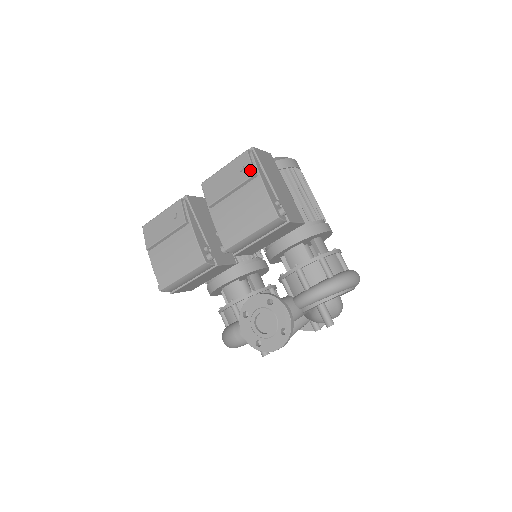
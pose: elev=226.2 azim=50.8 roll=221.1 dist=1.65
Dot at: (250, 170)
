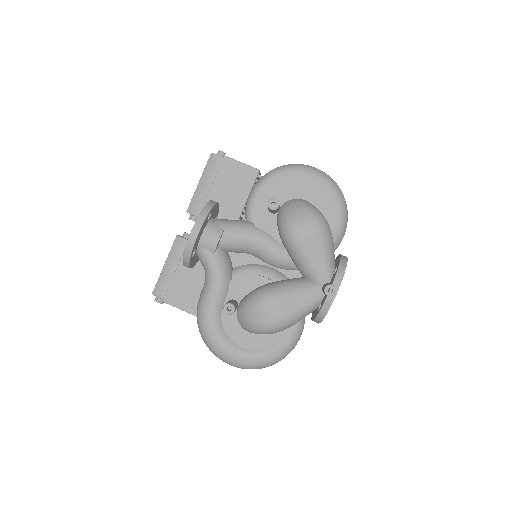
Dot at: occluded
